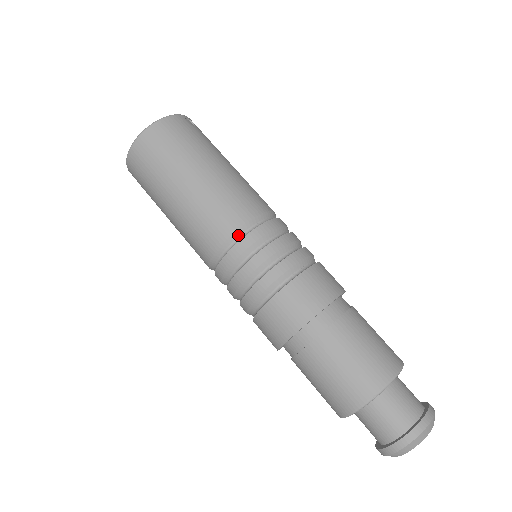
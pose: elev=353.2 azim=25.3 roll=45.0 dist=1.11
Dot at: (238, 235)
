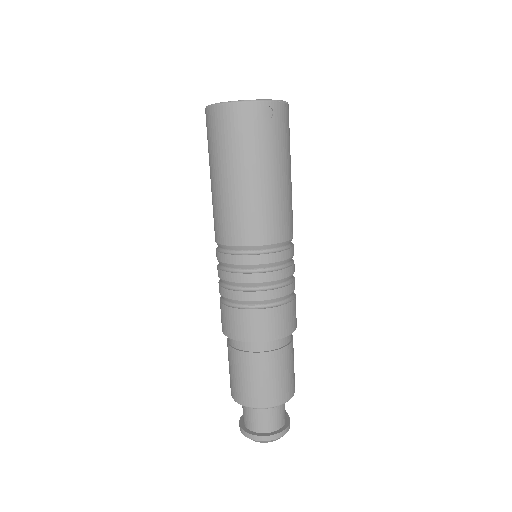
Dot at: (230, 249)
